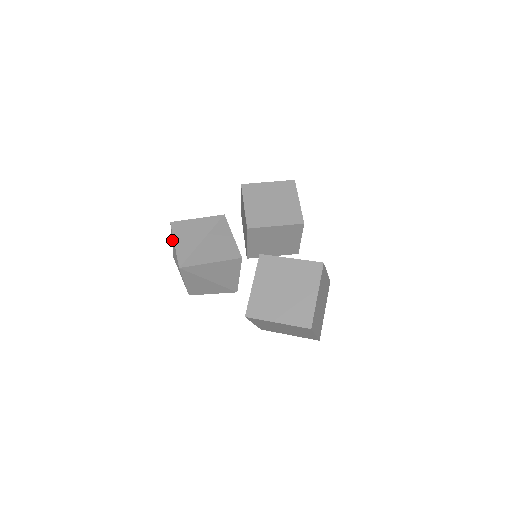
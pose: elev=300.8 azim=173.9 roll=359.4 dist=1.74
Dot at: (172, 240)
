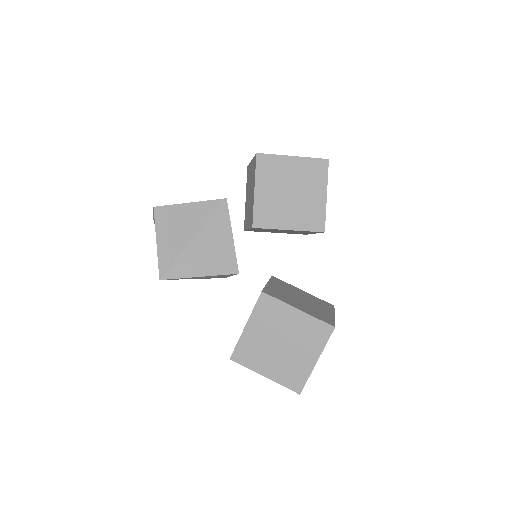
Dot at: occluded
